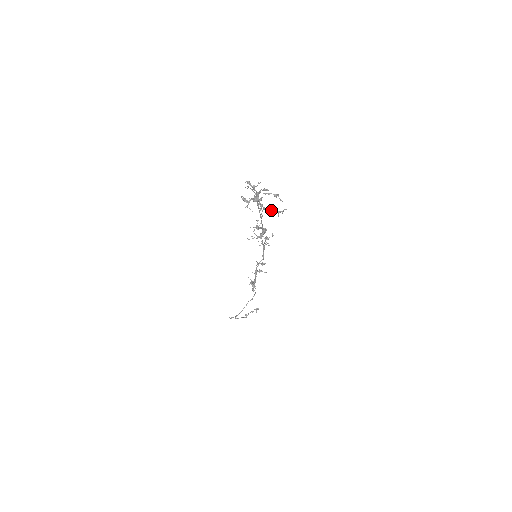
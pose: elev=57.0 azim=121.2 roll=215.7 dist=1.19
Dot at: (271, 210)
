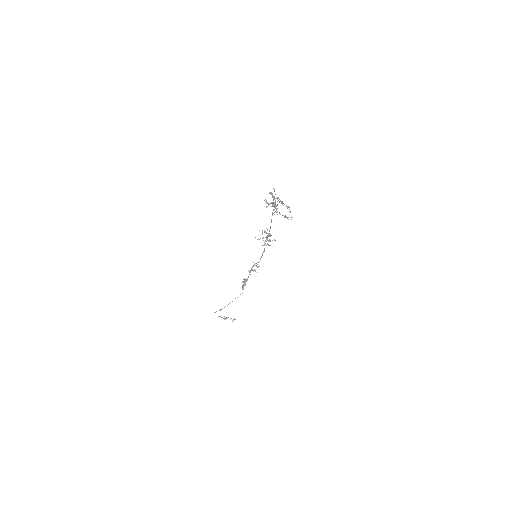
Dot at: (282, 215)
